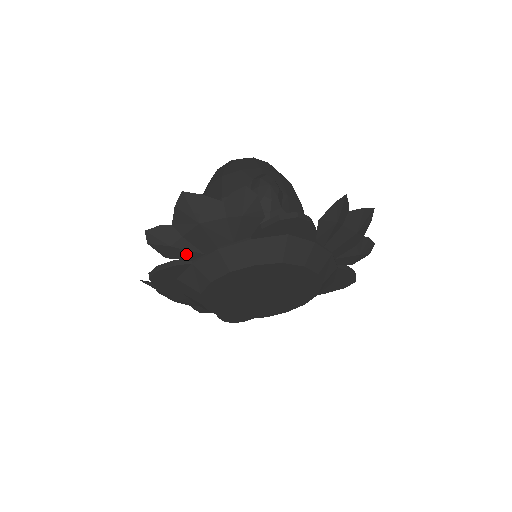
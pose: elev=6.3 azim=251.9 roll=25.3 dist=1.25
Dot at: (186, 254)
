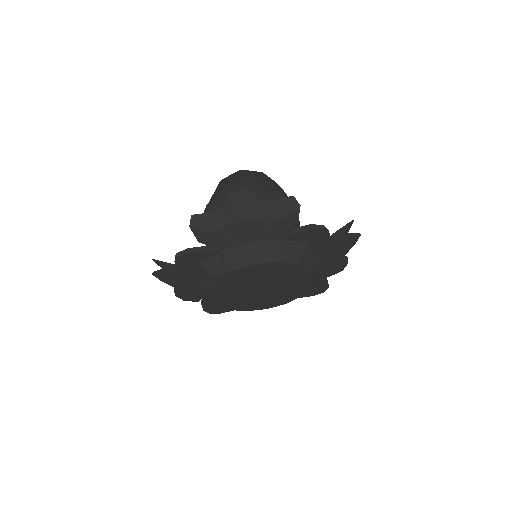
Dot at: (220, 242)
